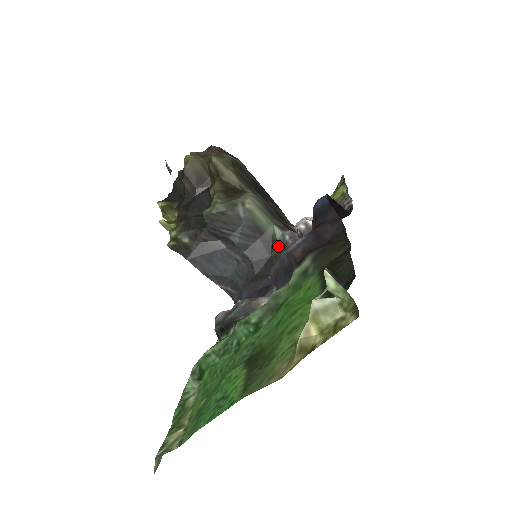
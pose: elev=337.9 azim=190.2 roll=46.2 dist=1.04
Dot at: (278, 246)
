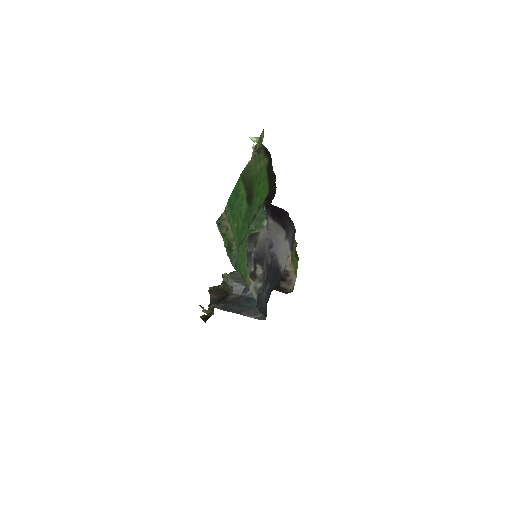
Dot at: occluded
